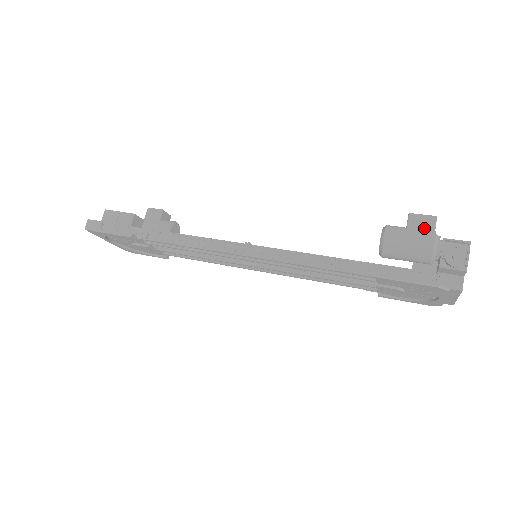
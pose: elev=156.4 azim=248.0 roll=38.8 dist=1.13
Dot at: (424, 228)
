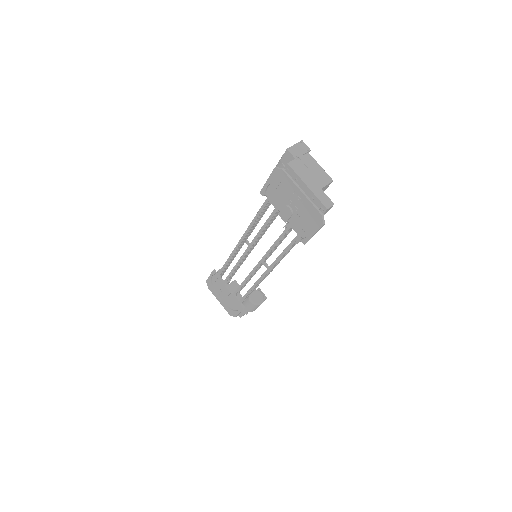
Dot at: occluded
